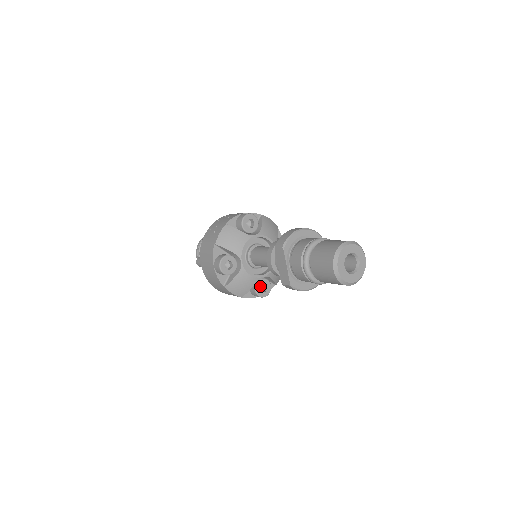
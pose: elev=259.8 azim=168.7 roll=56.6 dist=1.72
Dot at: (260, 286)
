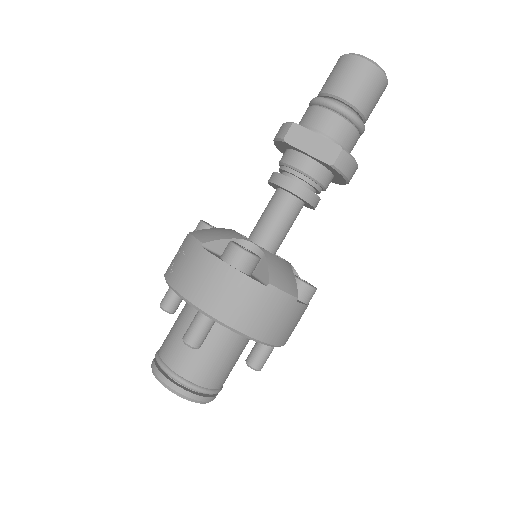
Dot at: occluded
